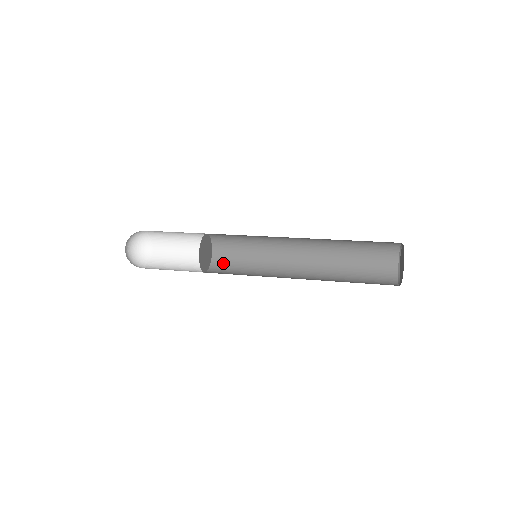
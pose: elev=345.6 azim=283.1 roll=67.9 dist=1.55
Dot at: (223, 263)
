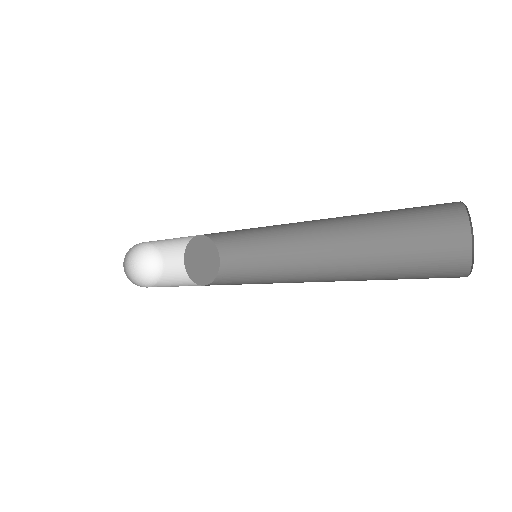
Dot at: (224, 282)
